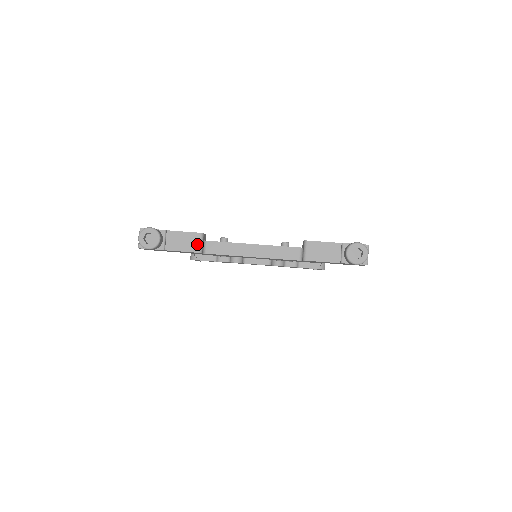
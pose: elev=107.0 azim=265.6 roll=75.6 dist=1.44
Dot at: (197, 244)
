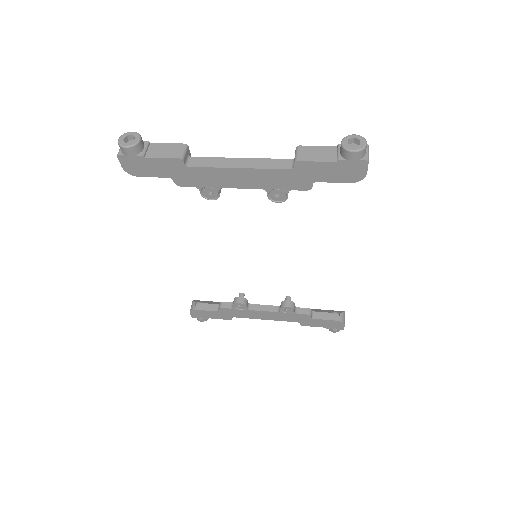
Dot at: (179, 152)
